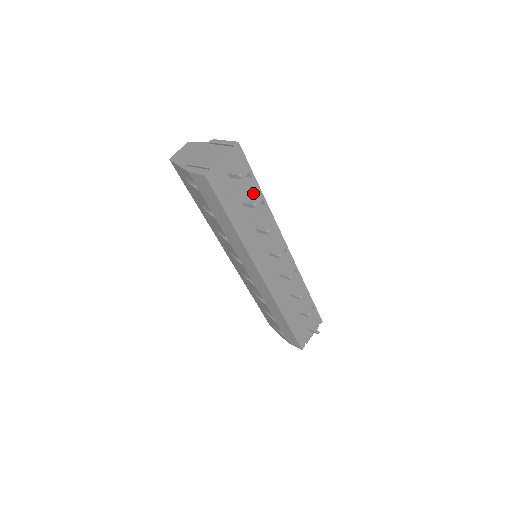
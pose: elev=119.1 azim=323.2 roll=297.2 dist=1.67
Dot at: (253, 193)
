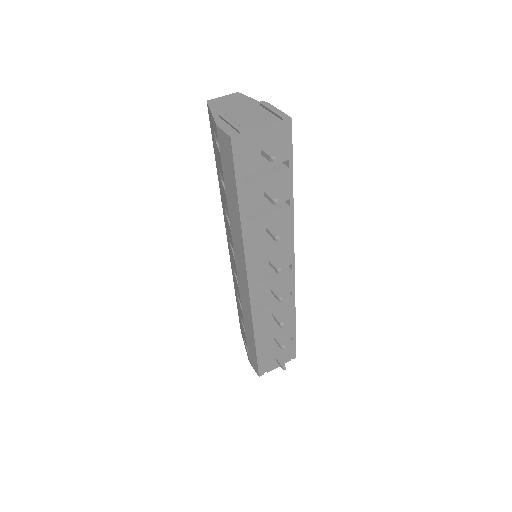
Dot at: (282, 186)
